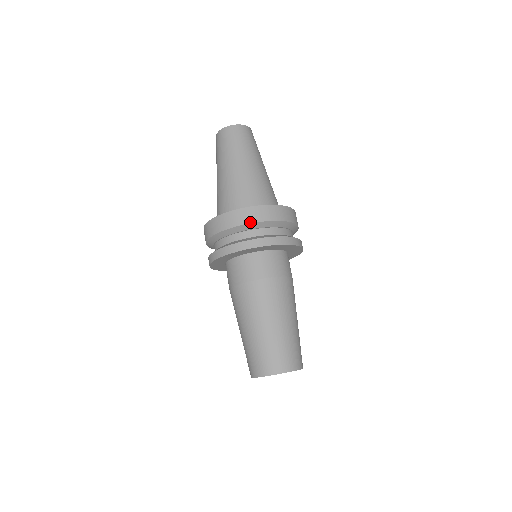
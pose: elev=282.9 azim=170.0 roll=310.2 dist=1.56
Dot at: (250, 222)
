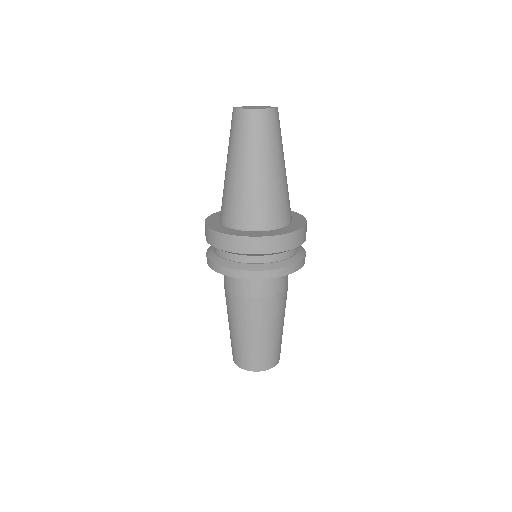
Dot at: (246, 253)
